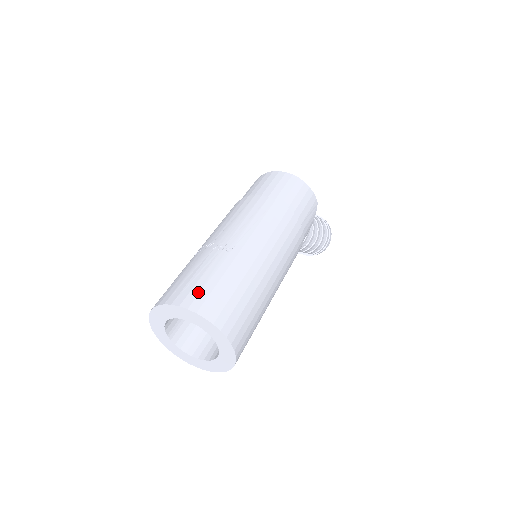
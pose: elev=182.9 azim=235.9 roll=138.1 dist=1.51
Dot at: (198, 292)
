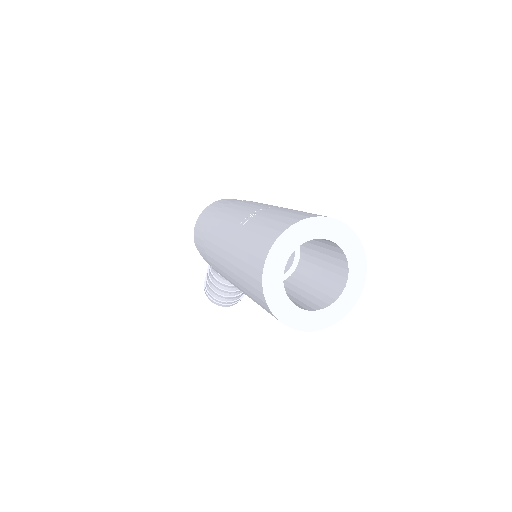
Dot at: occluded
